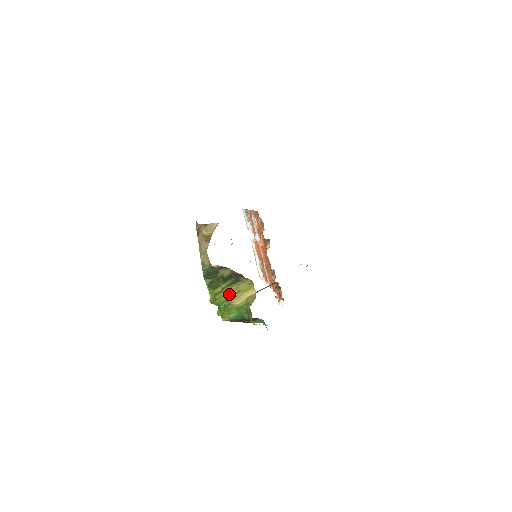
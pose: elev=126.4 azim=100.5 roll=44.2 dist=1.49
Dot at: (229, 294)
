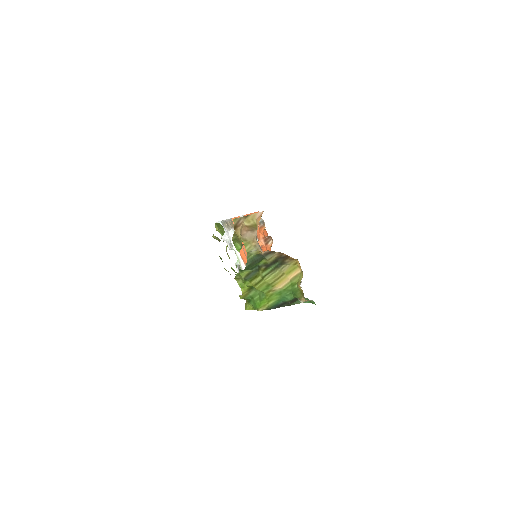
Dot at: (271, 280)
